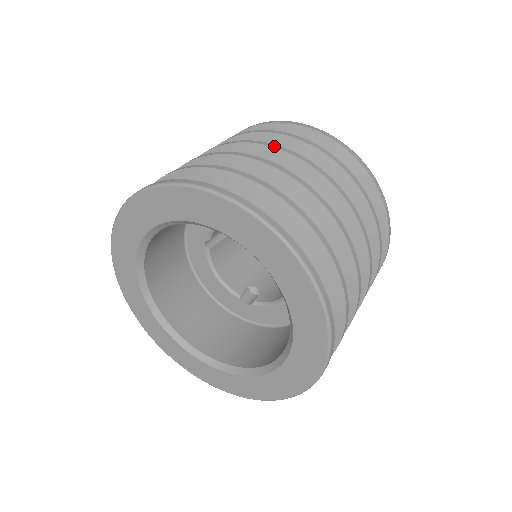
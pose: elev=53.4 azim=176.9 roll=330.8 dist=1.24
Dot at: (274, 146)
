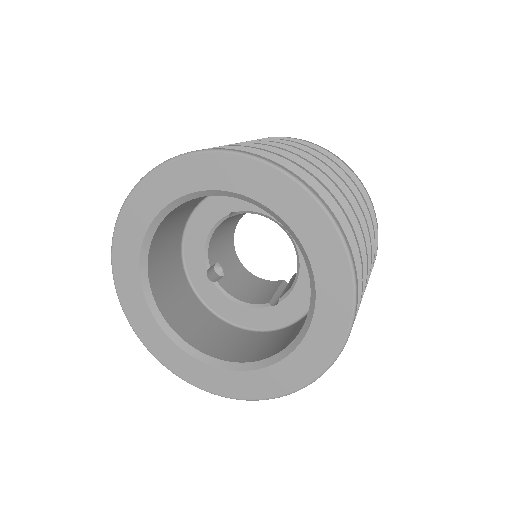
Dot at: (364, 216)
